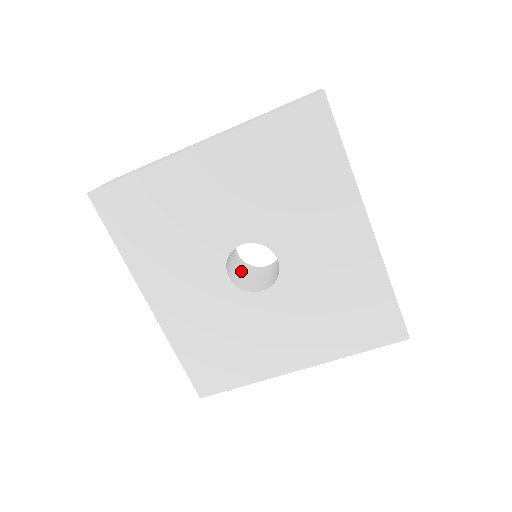
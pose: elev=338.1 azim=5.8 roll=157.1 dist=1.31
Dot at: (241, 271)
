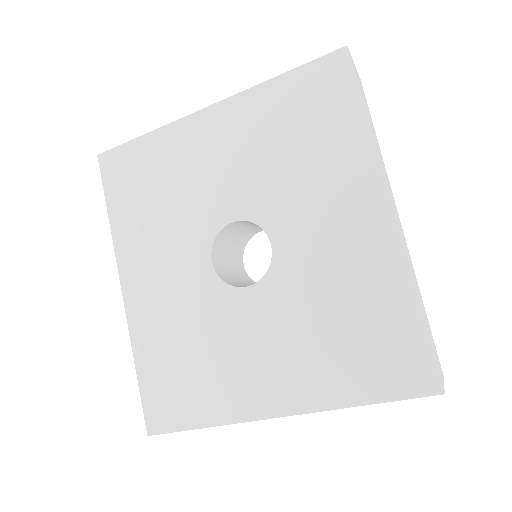
Dot at: (237, 276)
